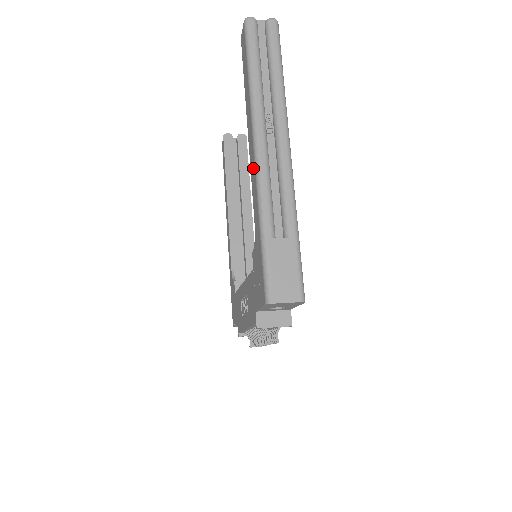
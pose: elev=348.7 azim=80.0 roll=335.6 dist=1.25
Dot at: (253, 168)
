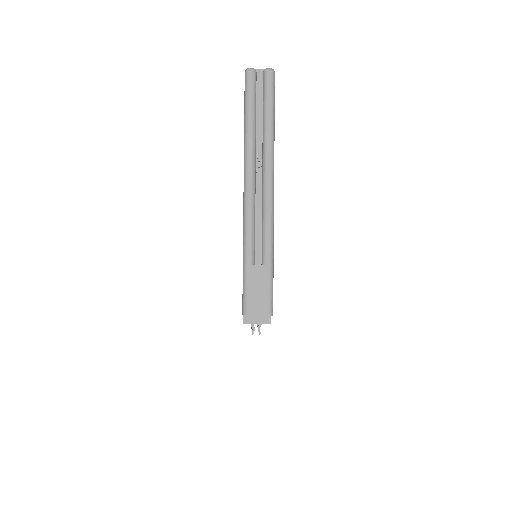
Dot at: (243, 204)
